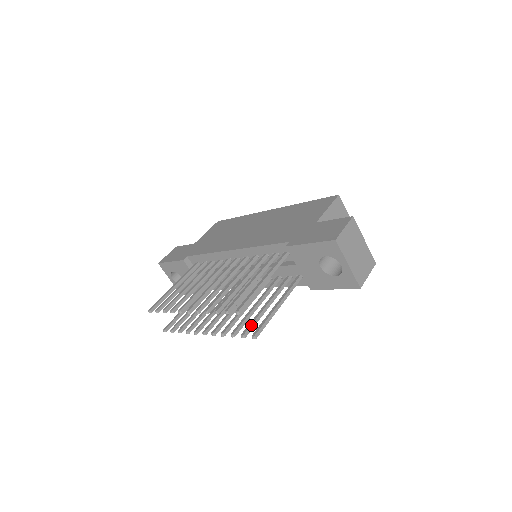
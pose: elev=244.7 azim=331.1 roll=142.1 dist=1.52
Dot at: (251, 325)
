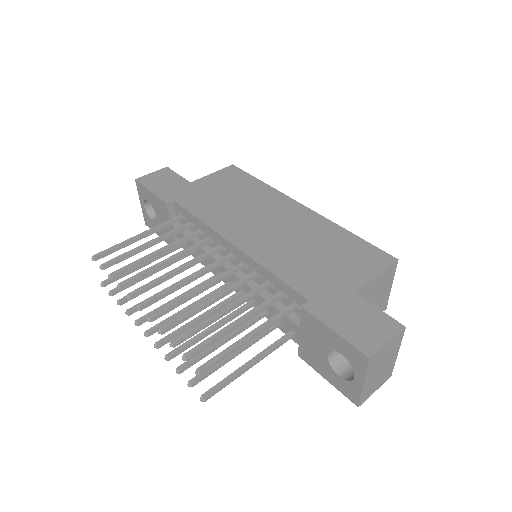
Dot at: (207, 373)
